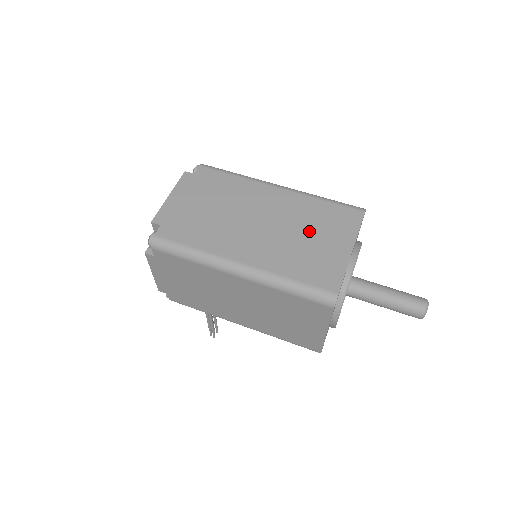
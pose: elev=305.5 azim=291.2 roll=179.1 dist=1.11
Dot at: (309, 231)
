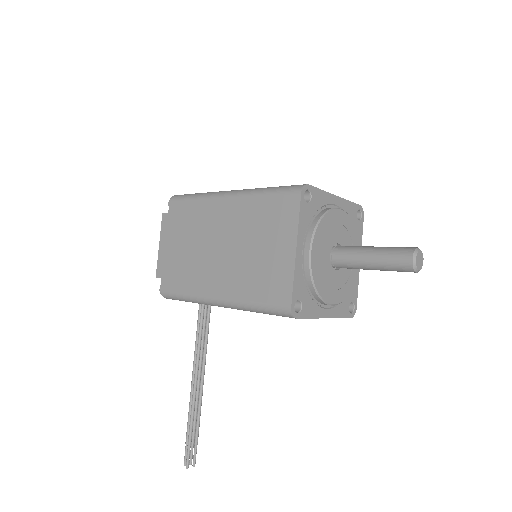
Dot at: occluded
